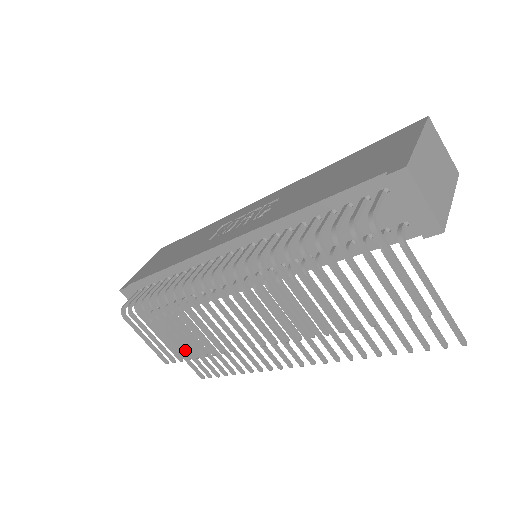
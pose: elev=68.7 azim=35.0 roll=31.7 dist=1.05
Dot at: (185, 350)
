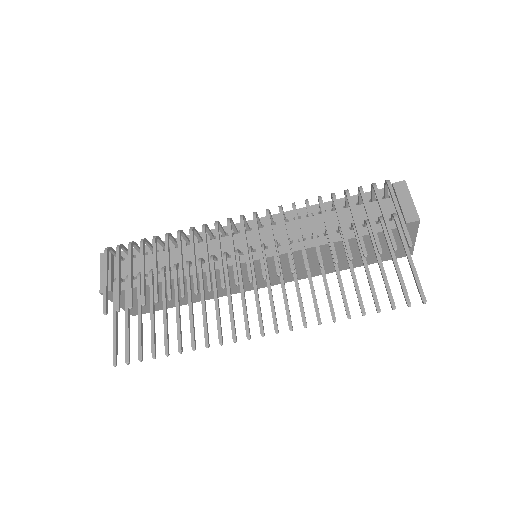
Dot at: (127, 319)
